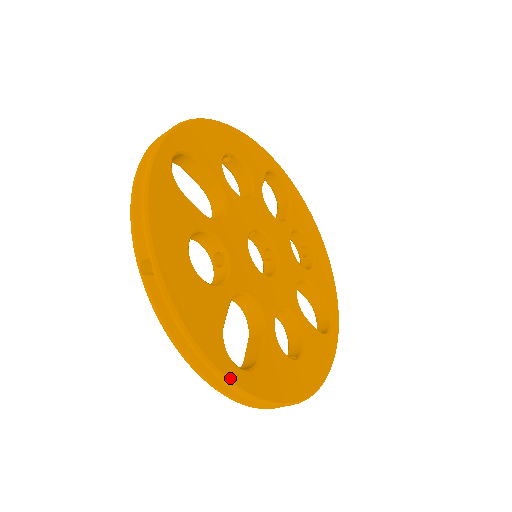
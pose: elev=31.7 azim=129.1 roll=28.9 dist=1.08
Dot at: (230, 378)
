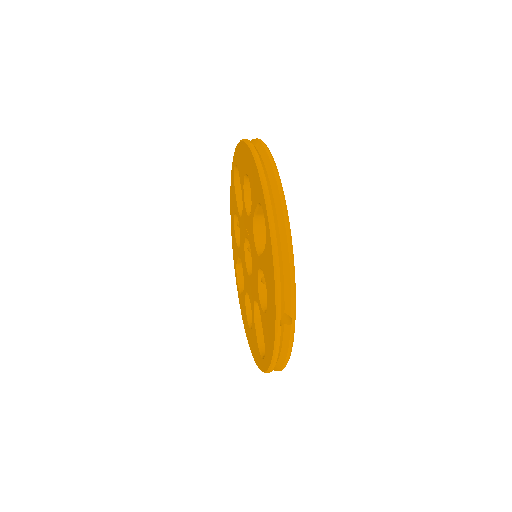
Dot at: occluded
